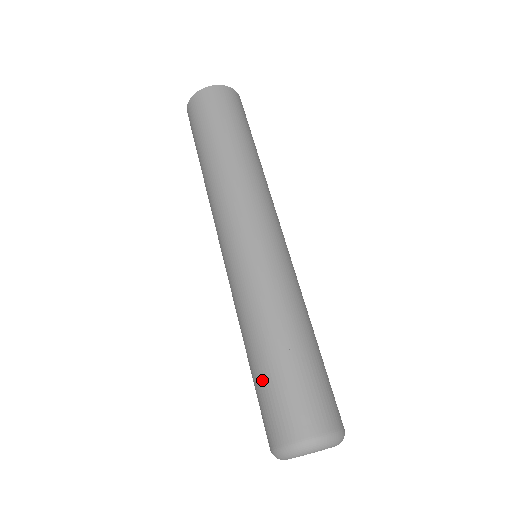
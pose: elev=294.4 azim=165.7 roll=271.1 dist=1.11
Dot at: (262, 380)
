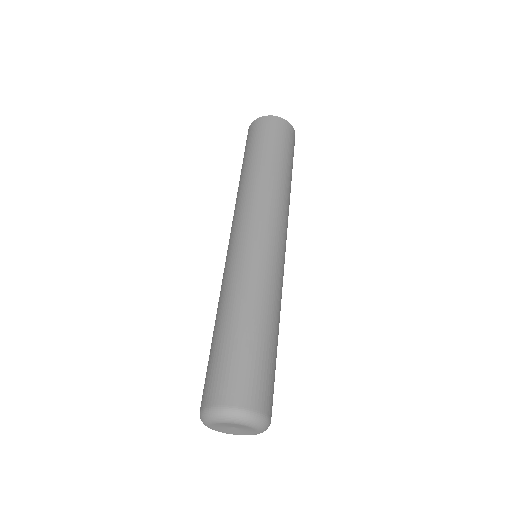
Dot at: (210, 353)
